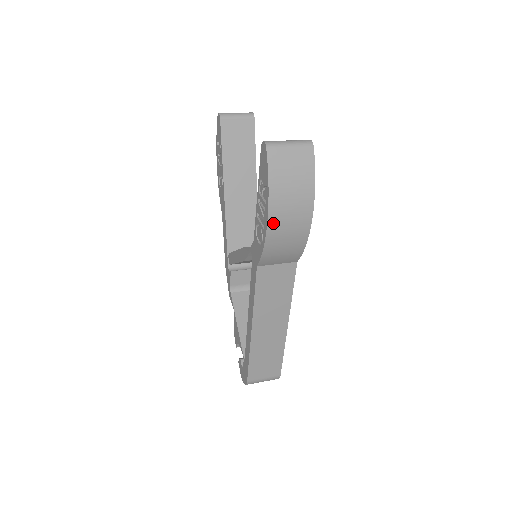
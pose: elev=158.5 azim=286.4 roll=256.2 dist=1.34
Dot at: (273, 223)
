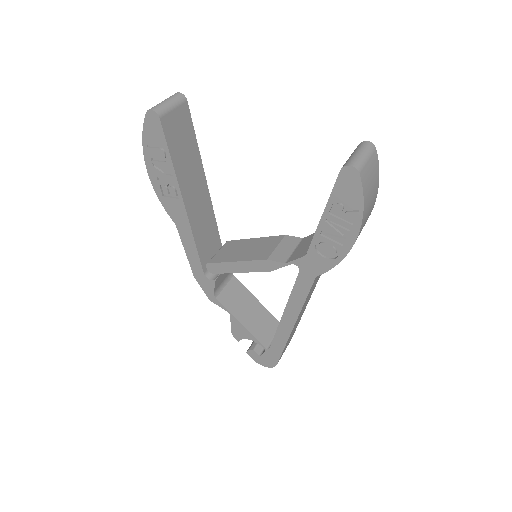
Dot at: occluded
